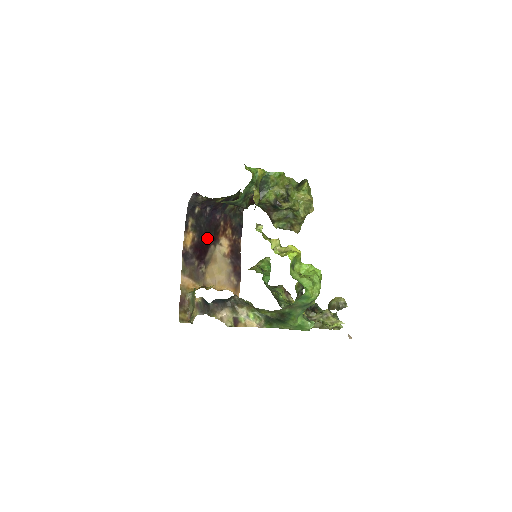
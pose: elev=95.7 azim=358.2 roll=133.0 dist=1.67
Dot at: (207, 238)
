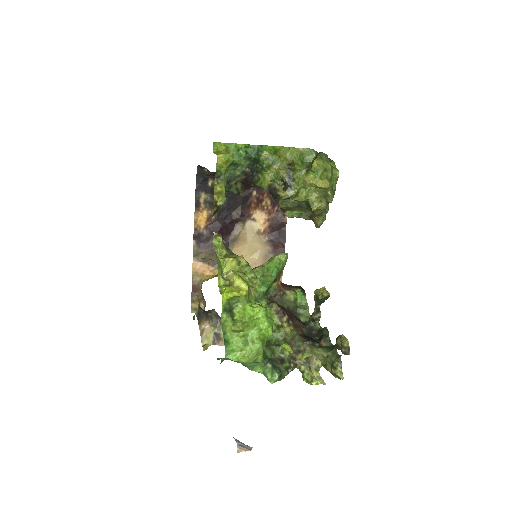
Dot at: (232, 214)
